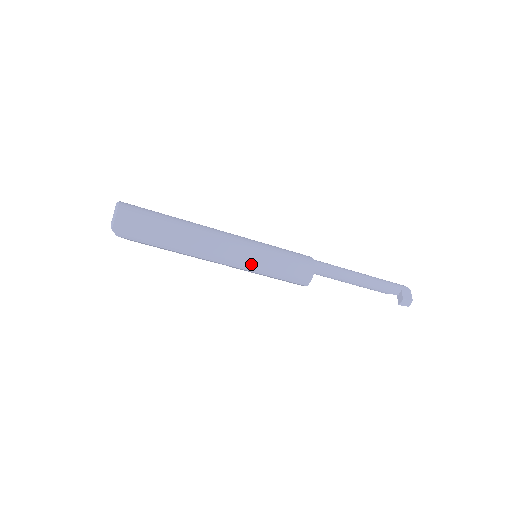
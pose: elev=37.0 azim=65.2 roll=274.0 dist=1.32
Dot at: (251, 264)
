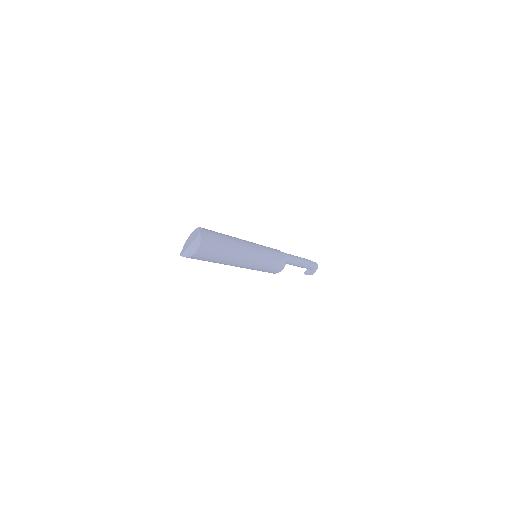
Dot at: occluded
